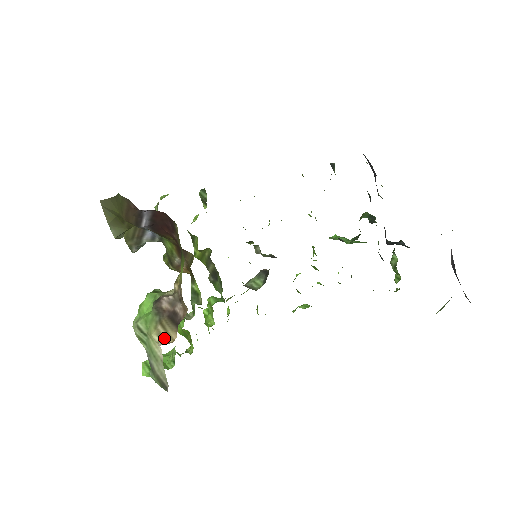
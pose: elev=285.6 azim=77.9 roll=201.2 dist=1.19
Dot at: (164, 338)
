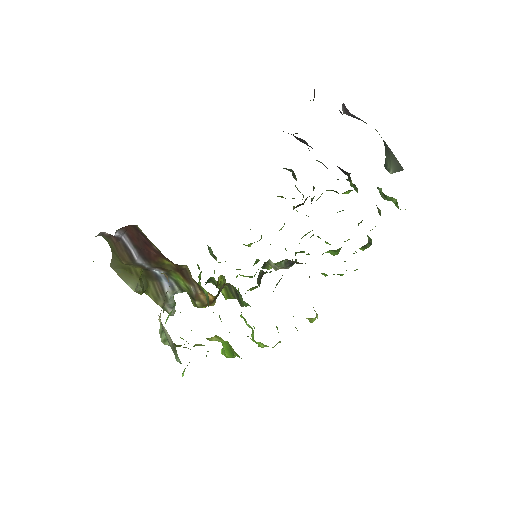
Dot at: occluded
